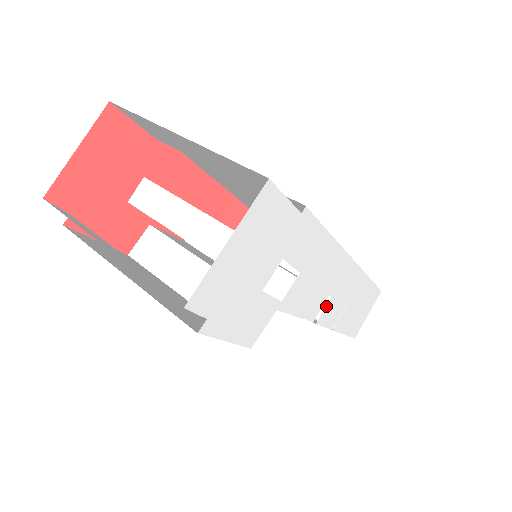
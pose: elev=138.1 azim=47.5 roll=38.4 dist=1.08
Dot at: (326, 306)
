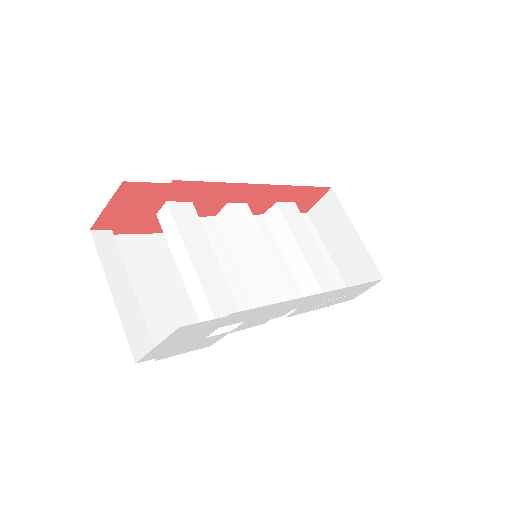
Dot at: (294, 311)
